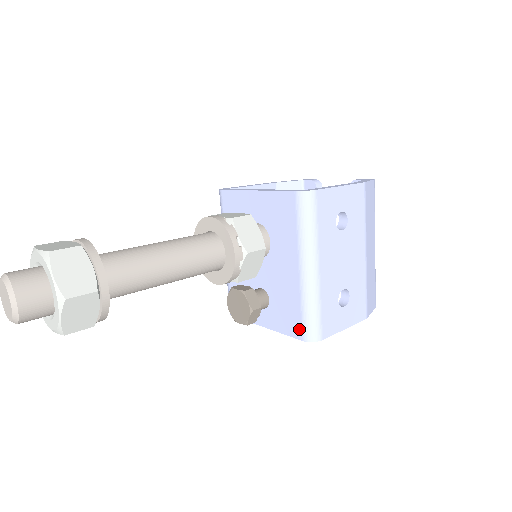
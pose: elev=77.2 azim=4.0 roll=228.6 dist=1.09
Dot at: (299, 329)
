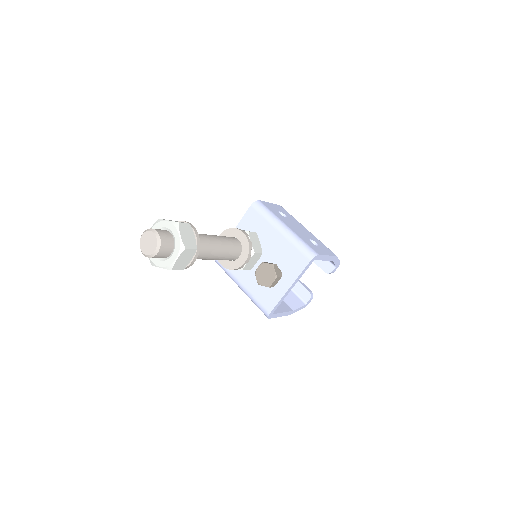
Dot at: (304, 258)
